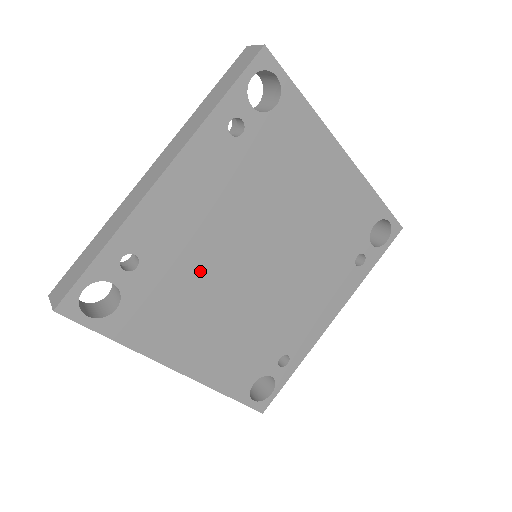
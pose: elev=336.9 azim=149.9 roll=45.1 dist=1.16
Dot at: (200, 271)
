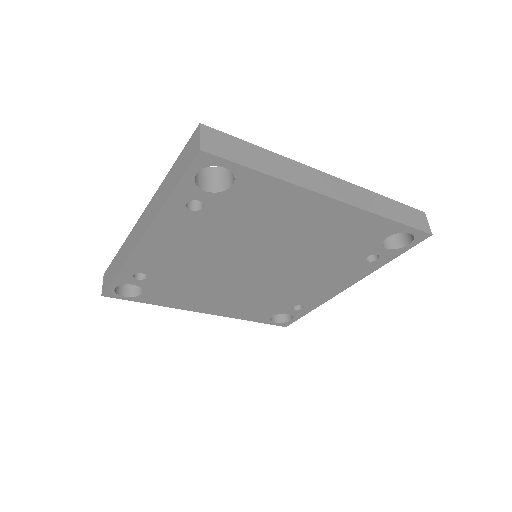
Dot at: (199, 275)
